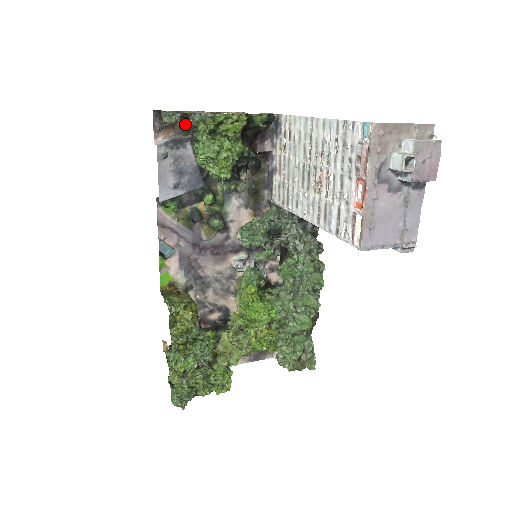
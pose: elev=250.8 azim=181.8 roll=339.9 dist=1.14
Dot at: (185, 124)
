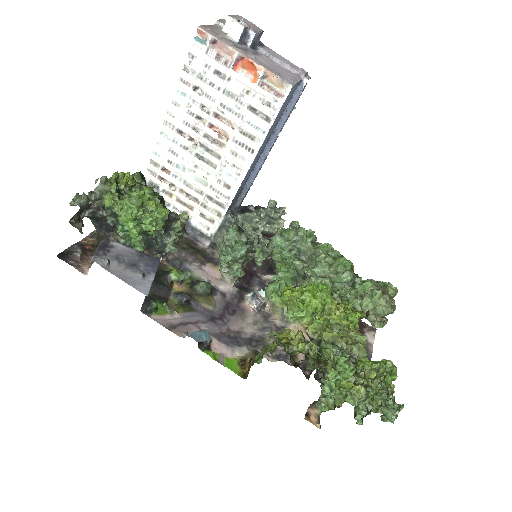
Dot at: (91, 247)
